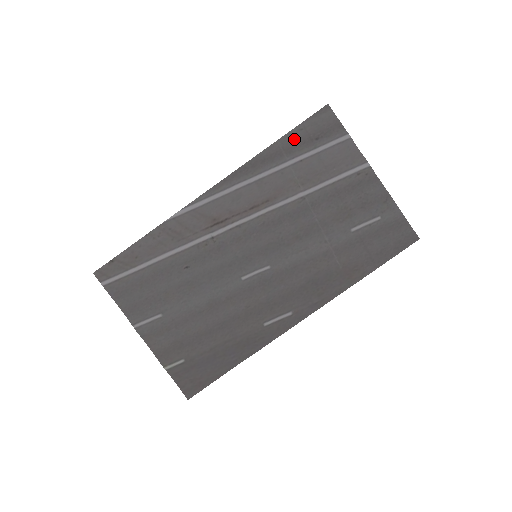
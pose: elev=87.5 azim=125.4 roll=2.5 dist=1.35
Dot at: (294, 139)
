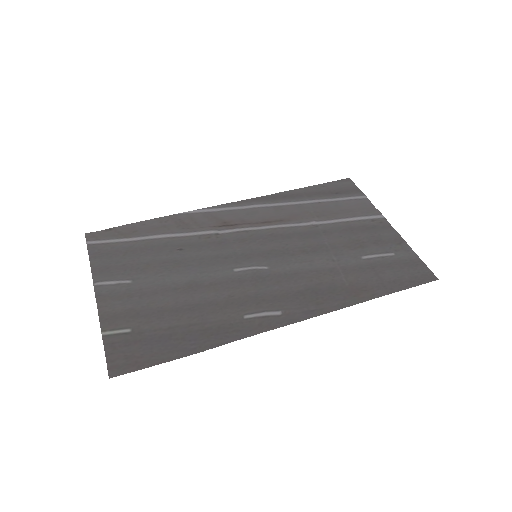
Dot at: (316, 190)
